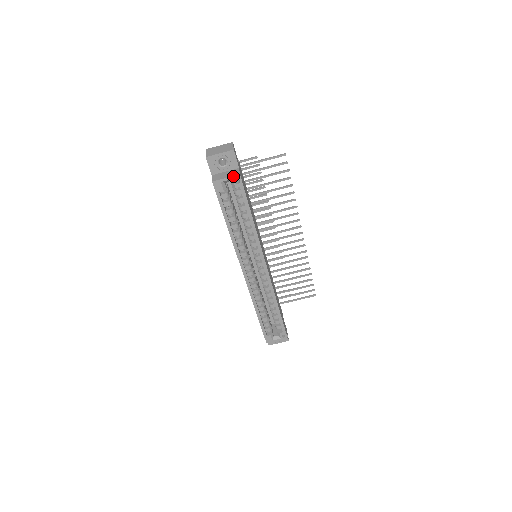
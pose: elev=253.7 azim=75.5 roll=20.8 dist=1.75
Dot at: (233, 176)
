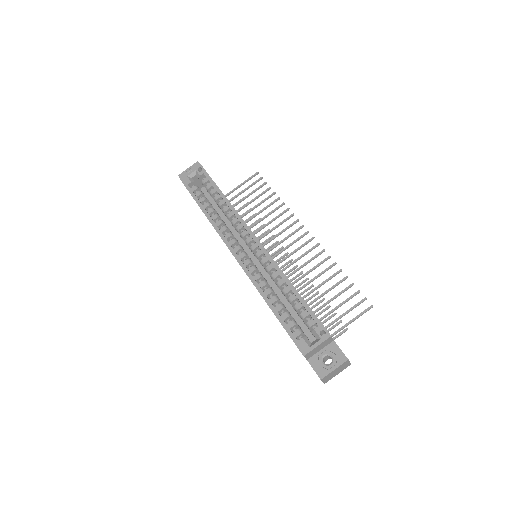
Dot at: (196, 168)
